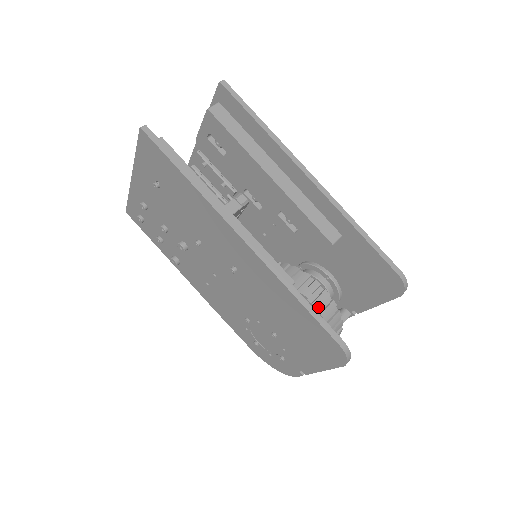
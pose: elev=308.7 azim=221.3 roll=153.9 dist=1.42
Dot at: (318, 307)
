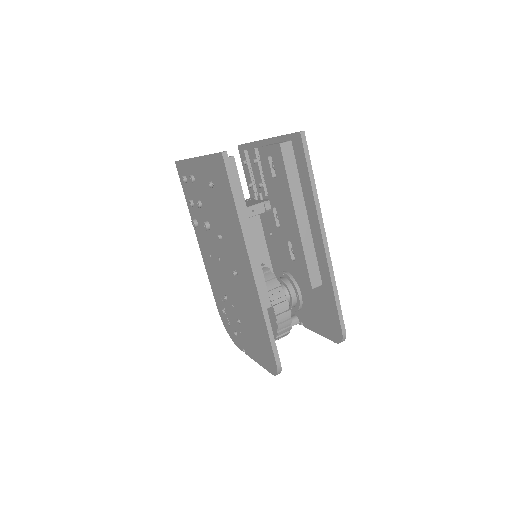
Dot at: (279, 319)
